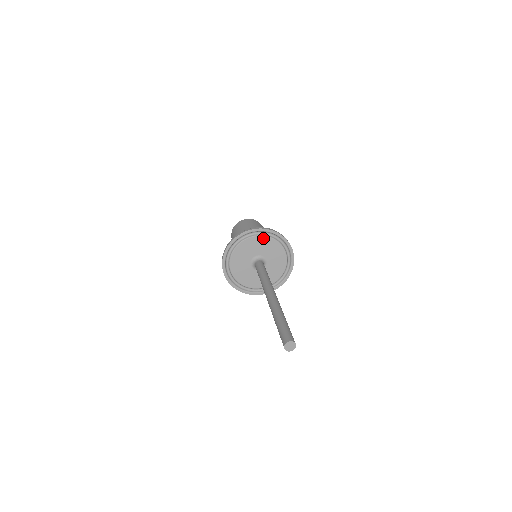
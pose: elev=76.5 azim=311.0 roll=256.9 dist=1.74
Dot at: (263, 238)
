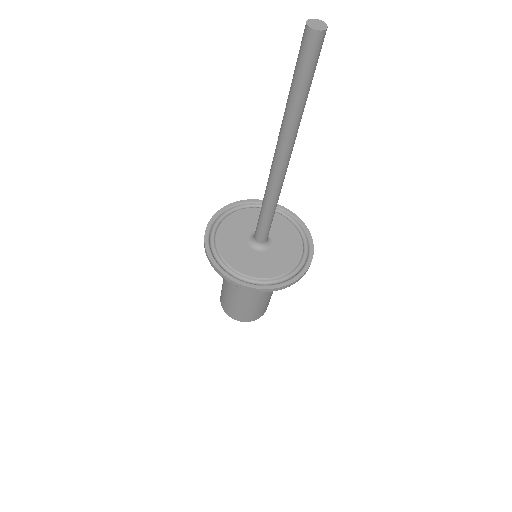
Dot at: (231, 218)
